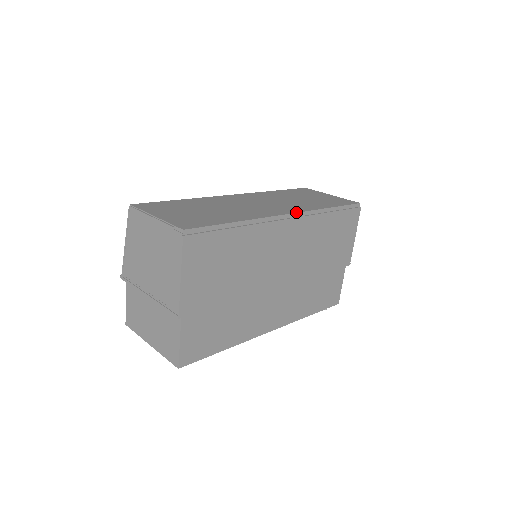
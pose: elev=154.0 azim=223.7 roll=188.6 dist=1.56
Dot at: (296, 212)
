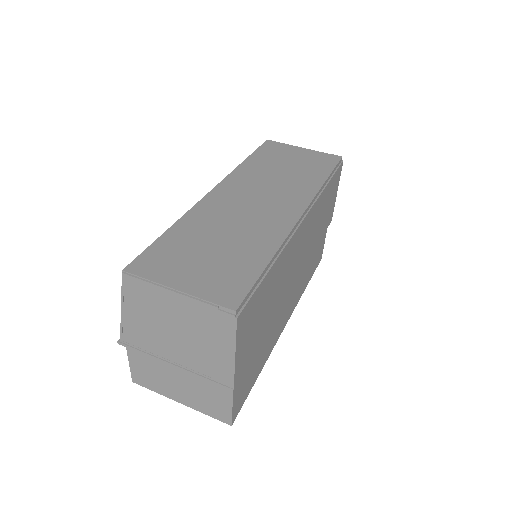
Dot at: (306, 207)
